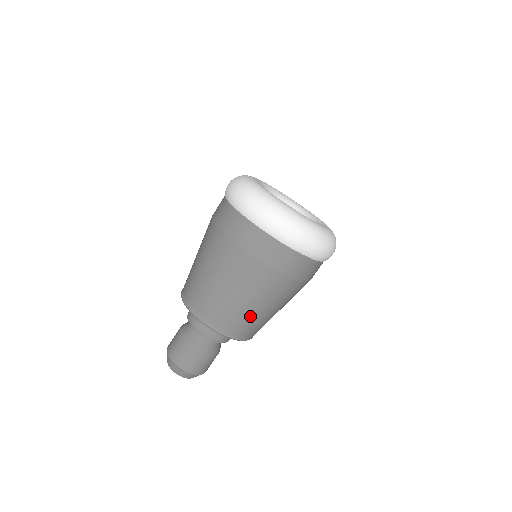
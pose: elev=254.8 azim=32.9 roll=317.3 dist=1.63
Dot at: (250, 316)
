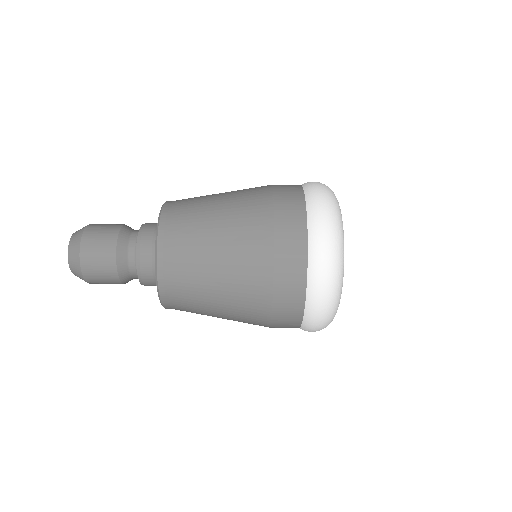
Dot at: (199, 295)
